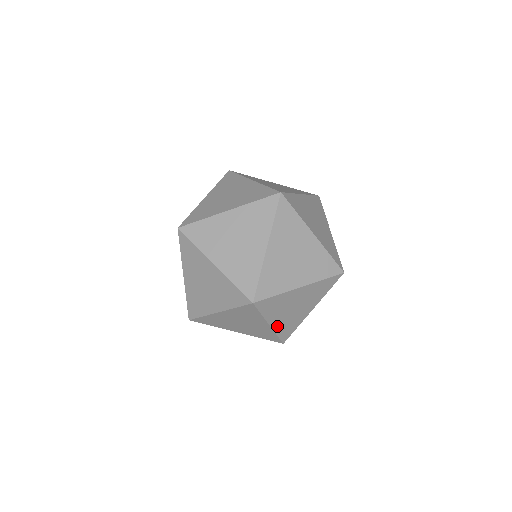
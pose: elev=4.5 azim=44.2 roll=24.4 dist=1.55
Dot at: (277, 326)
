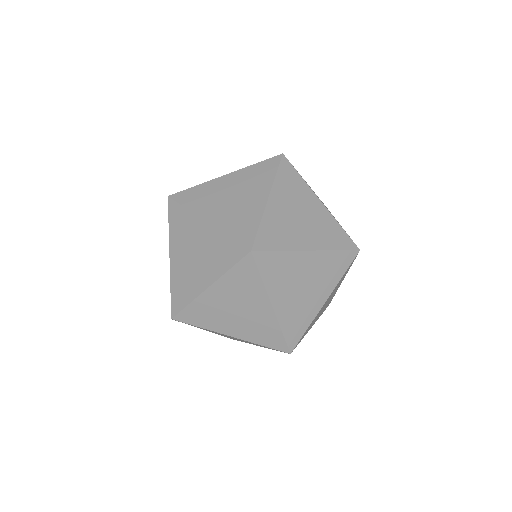
Dot at: occluded
